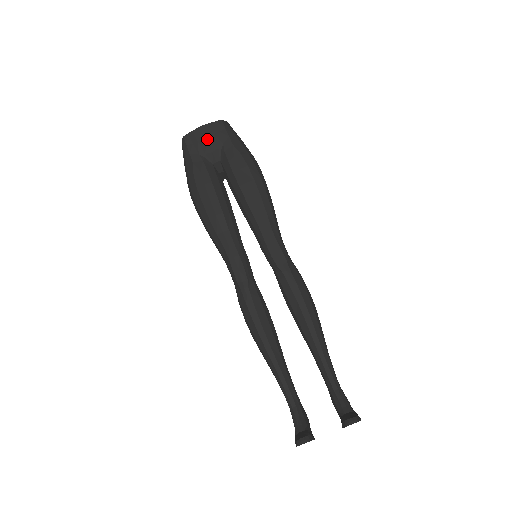
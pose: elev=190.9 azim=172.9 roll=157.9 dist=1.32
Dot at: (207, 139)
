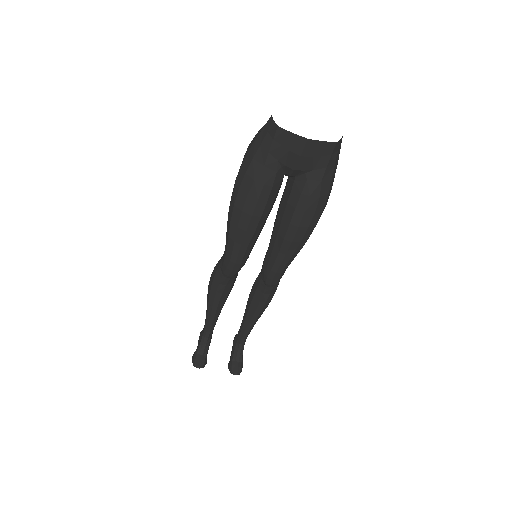
Dot at: (301, 157)
